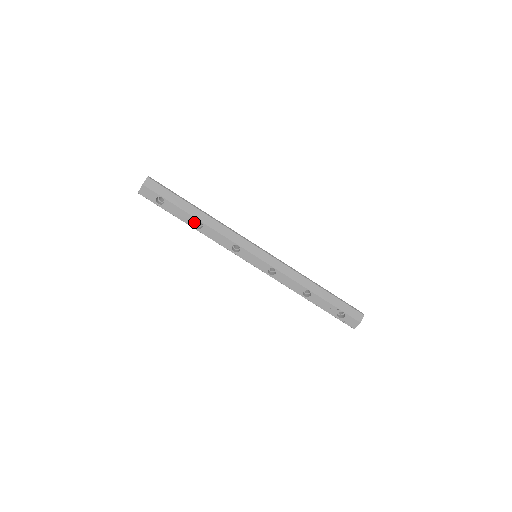
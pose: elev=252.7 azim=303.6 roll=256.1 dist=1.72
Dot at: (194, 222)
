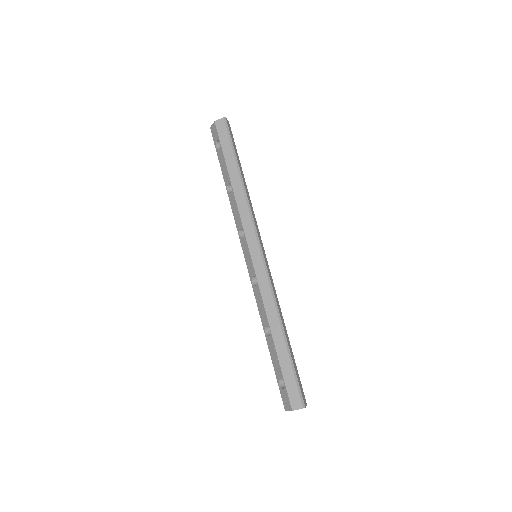
Dot at: (228, 183)
